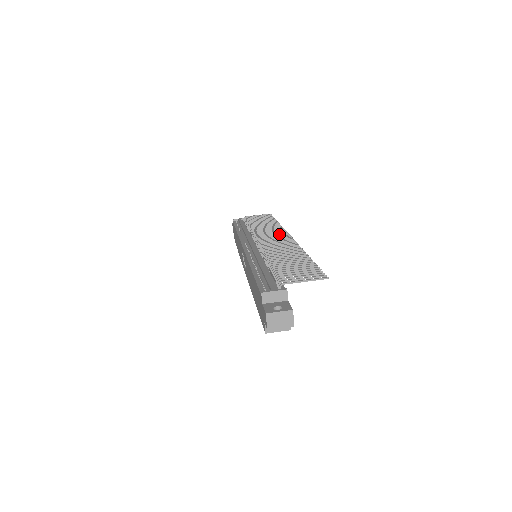
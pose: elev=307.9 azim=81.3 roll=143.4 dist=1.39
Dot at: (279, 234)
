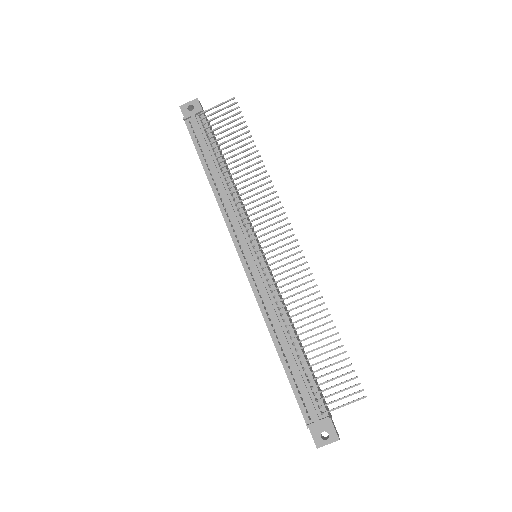
Dot at: occluded
